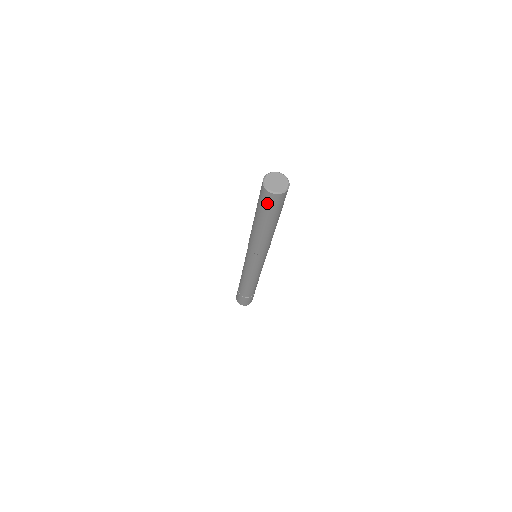
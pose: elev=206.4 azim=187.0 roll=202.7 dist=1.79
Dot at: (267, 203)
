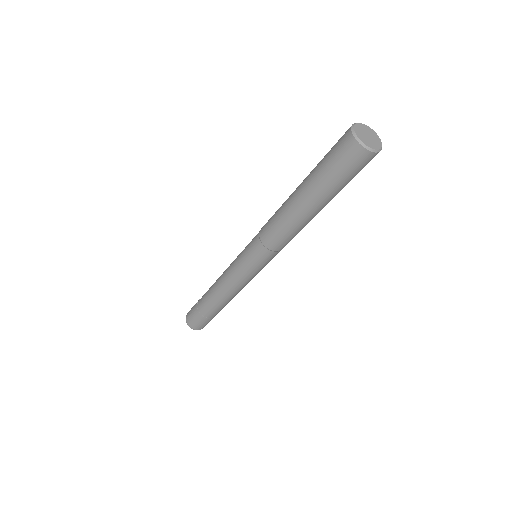
Dot at: (342, 162)
